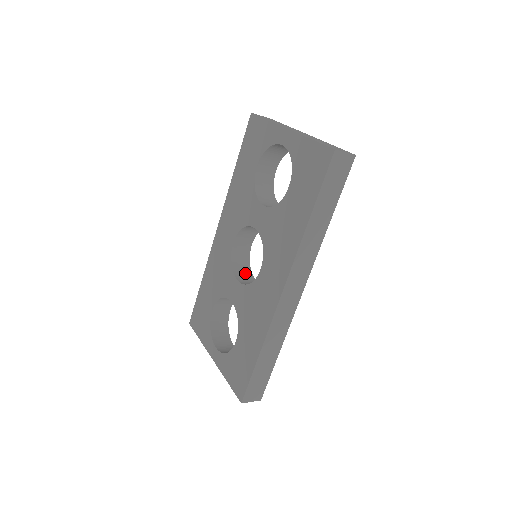
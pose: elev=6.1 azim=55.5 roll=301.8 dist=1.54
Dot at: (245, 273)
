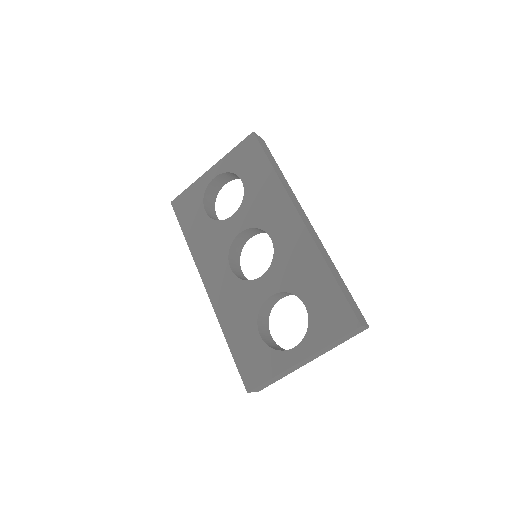
Dot at: occluded
